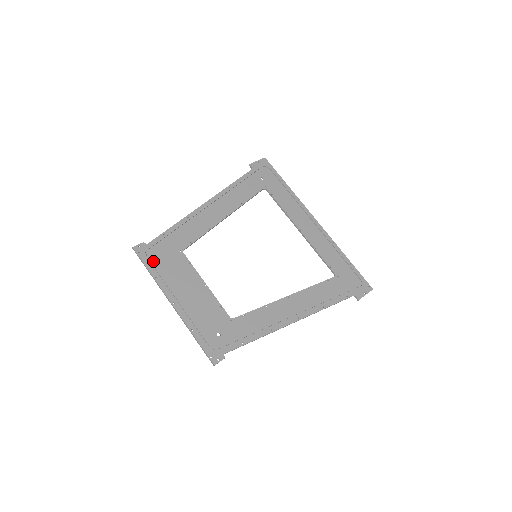
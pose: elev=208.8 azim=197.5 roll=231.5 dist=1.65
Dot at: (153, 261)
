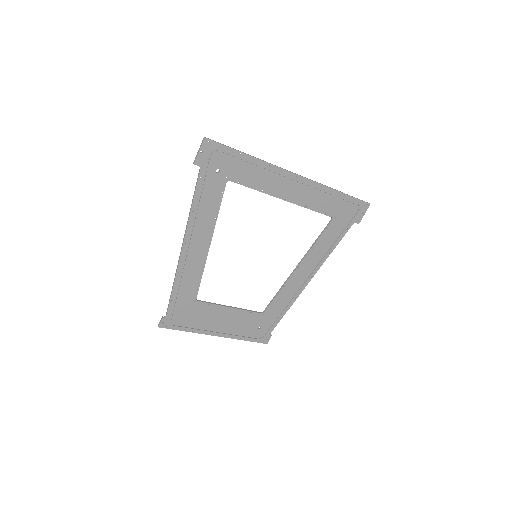
Dot at: (181, 324)
